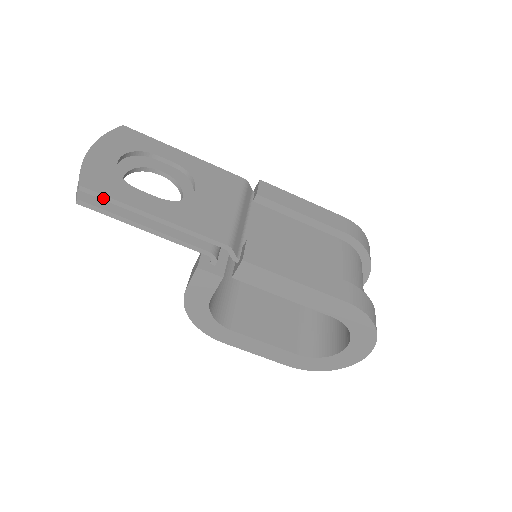
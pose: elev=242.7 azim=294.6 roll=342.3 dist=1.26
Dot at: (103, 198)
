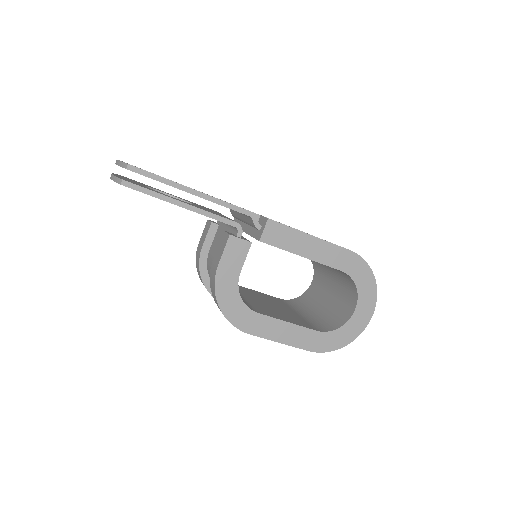
Dot at: (148, 175)
